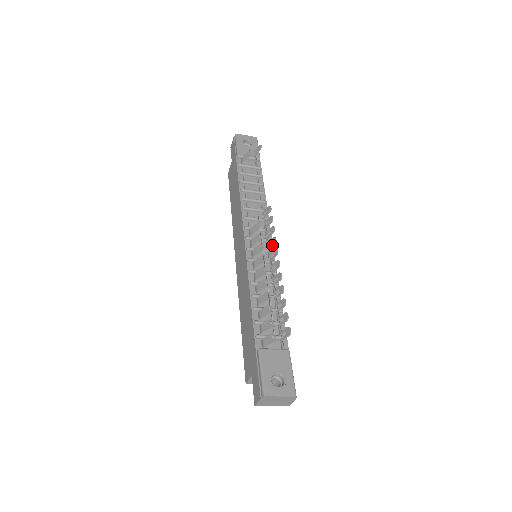
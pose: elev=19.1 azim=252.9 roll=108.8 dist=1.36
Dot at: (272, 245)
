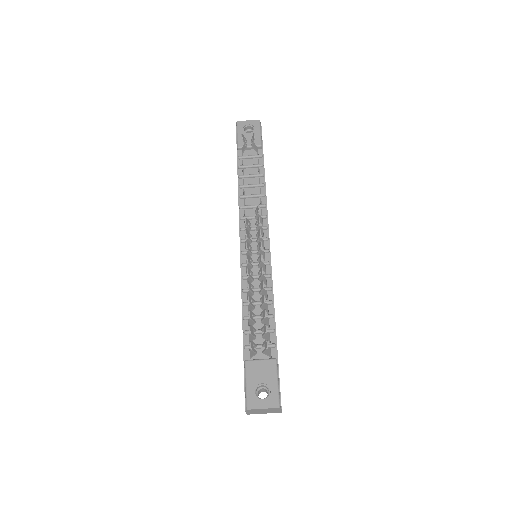
Dot at: (259, 249)
